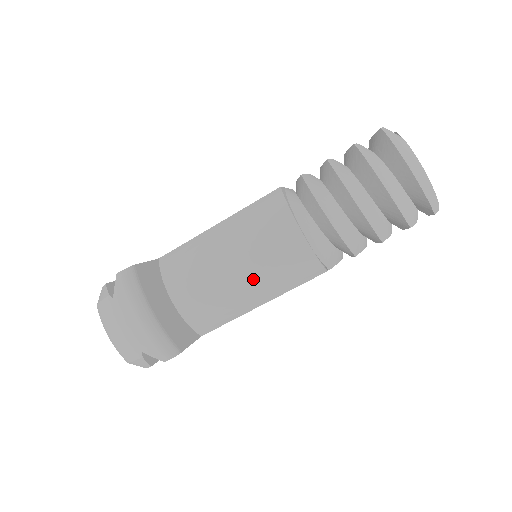
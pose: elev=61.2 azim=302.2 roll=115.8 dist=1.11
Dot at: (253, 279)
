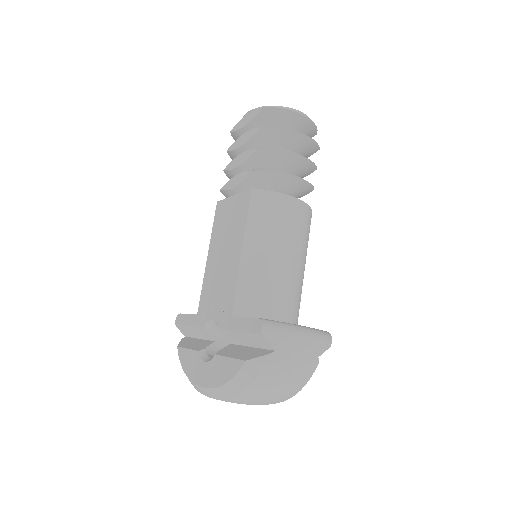
Dot at: (298, 254)
